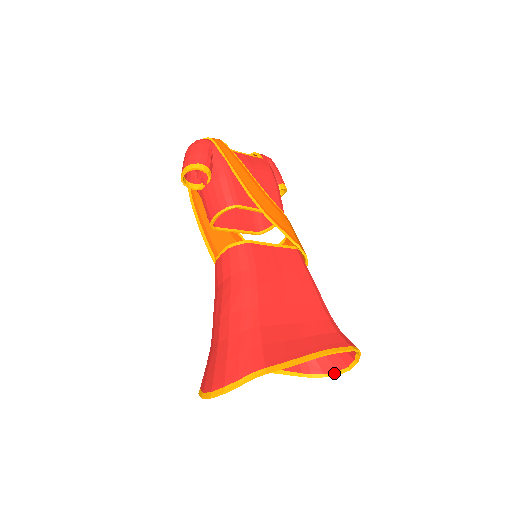
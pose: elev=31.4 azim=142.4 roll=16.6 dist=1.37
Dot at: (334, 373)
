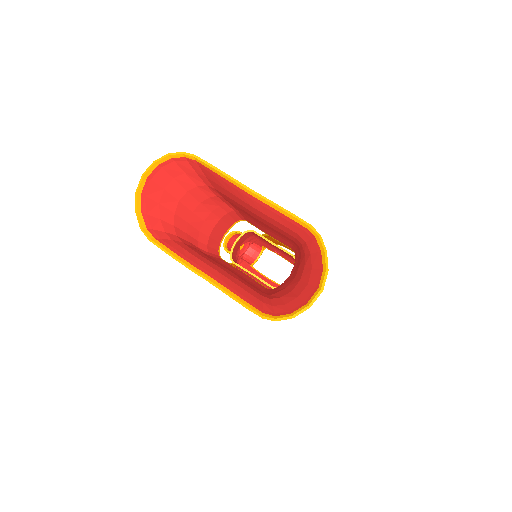
Dot at: (303, 307)
